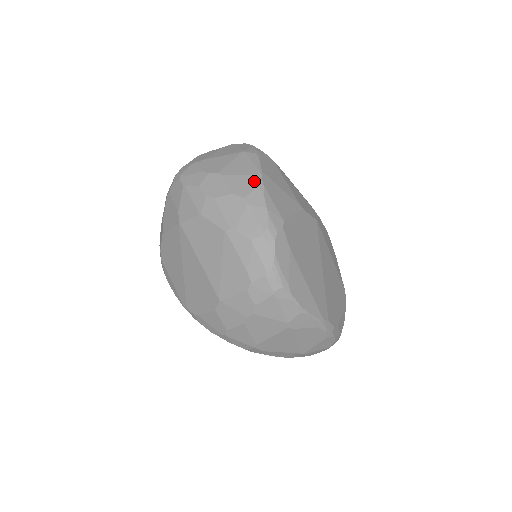
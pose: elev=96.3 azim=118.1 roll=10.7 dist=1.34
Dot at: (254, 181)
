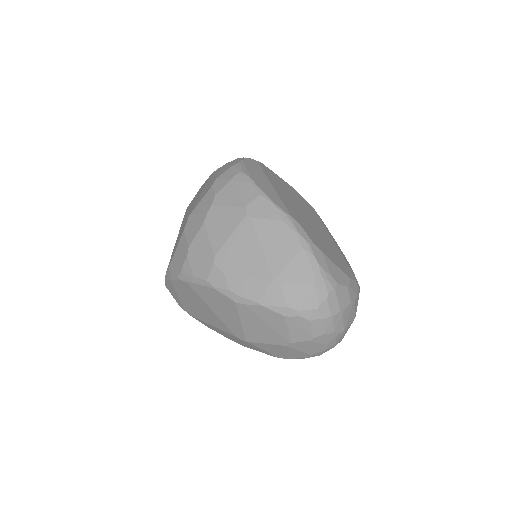
Dot at: occluded
